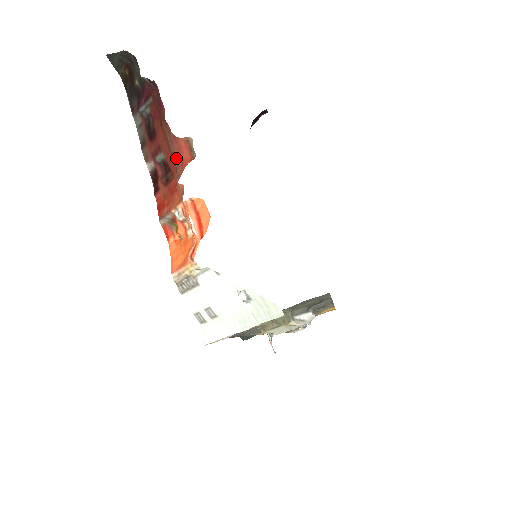
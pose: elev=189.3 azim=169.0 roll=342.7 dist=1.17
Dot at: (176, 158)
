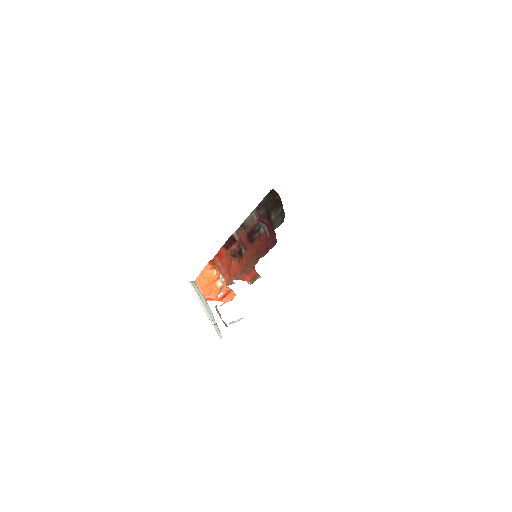
Dot at: (245, 271)
